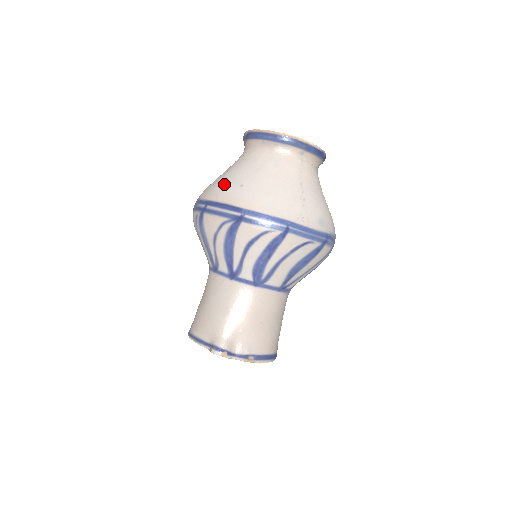
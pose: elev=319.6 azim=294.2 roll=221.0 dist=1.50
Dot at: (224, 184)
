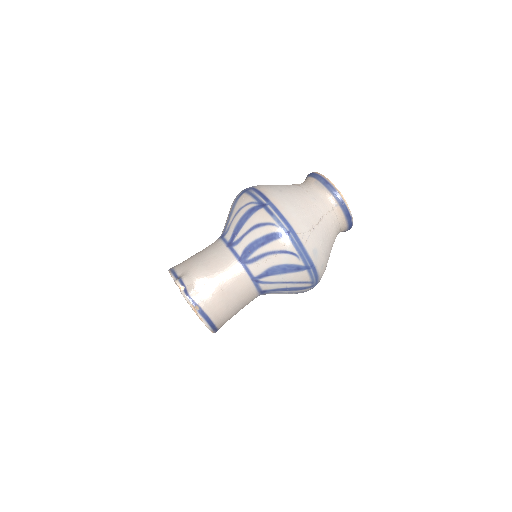
Dot at: (271, 185)
